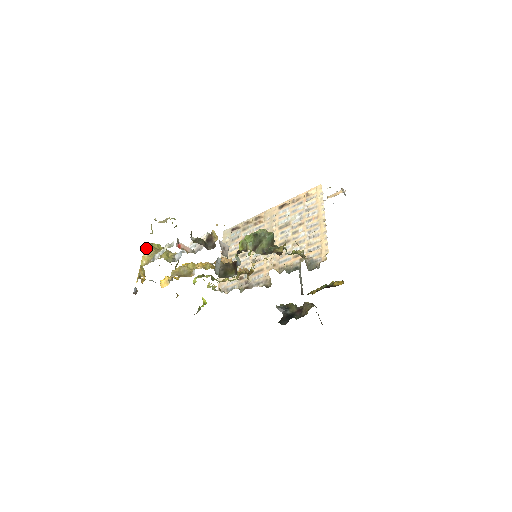
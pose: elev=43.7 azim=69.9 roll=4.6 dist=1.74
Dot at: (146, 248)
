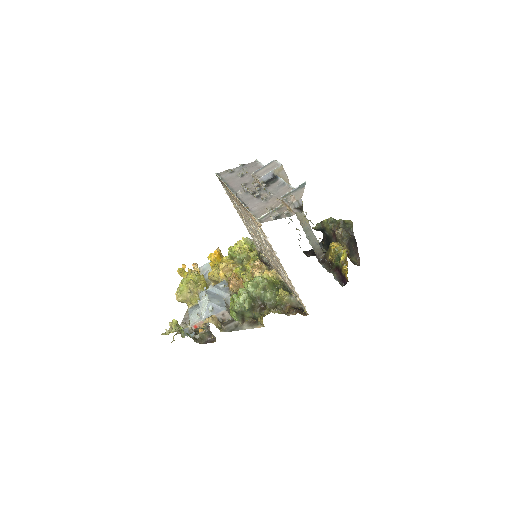
Dot at: occluded
